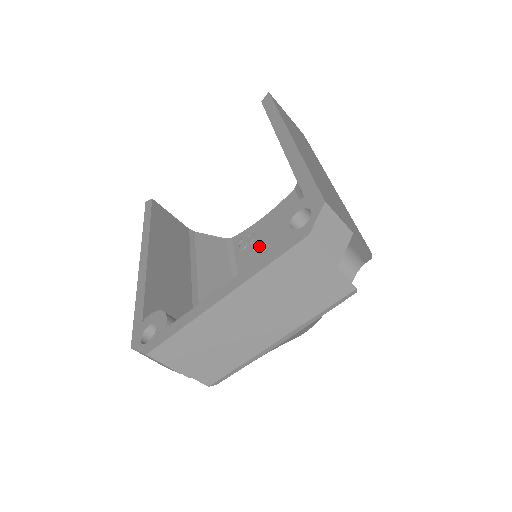
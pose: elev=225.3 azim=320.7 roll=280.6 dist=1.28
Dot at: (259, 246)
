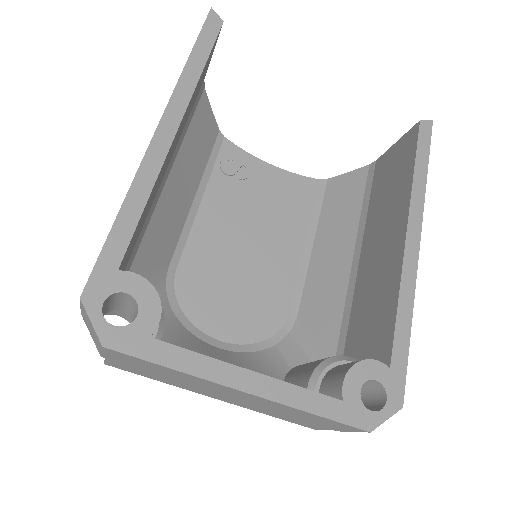
Dot at: (245, 198)
